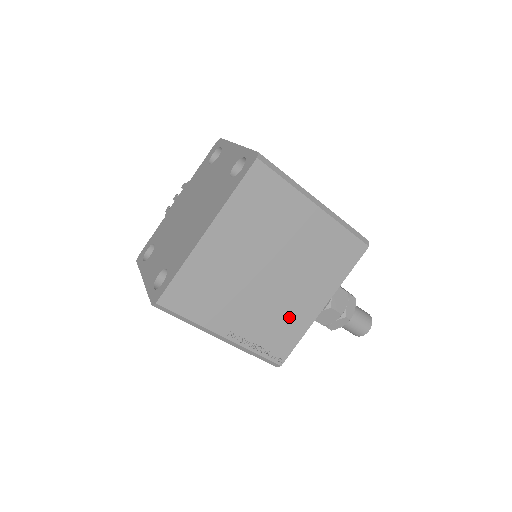
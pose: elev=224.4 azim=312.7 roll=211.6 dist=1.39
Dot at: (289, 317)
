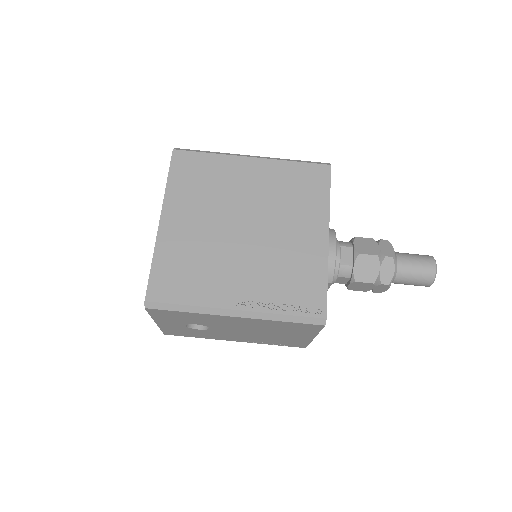
Dot at: (296, 262)
